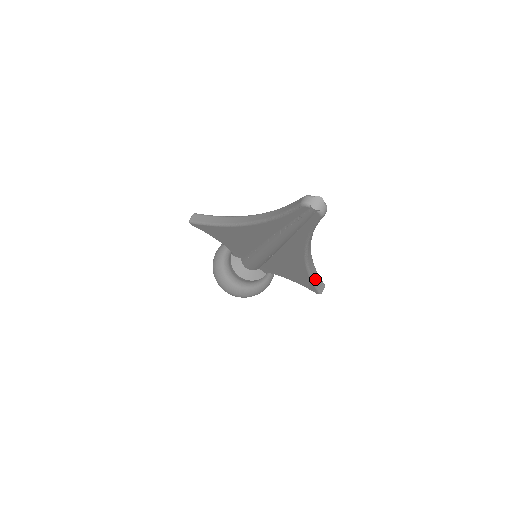
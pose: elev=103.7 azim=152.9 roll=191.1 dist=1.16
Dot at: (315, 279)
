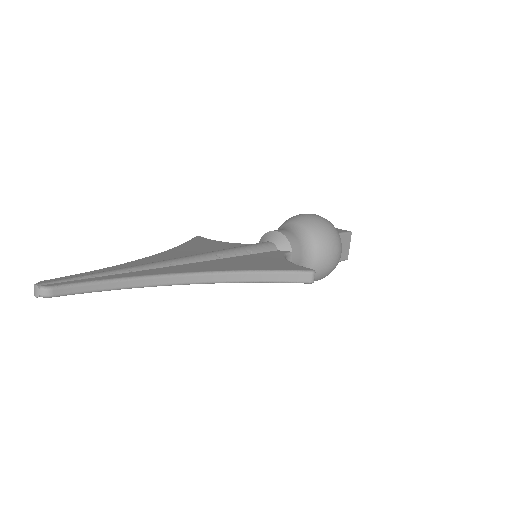
Dot at: (271, 279)
